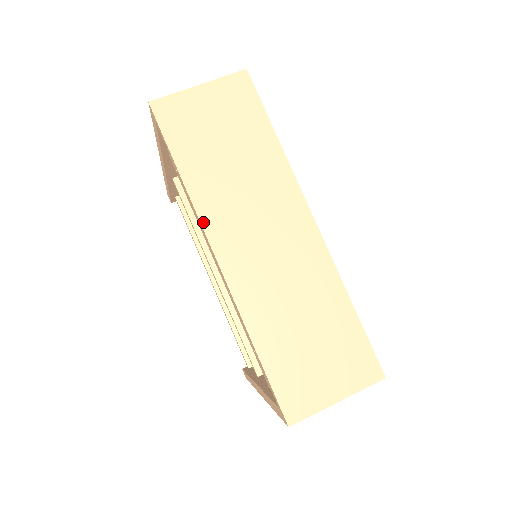
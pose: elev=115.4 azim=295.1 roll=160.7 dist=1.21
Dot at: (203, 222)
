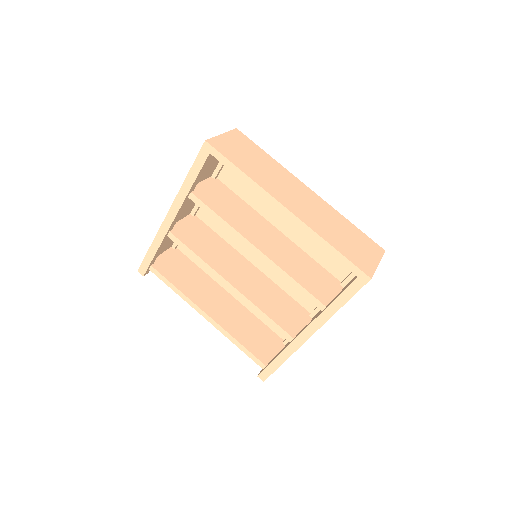
Dot at: (268, 192)
